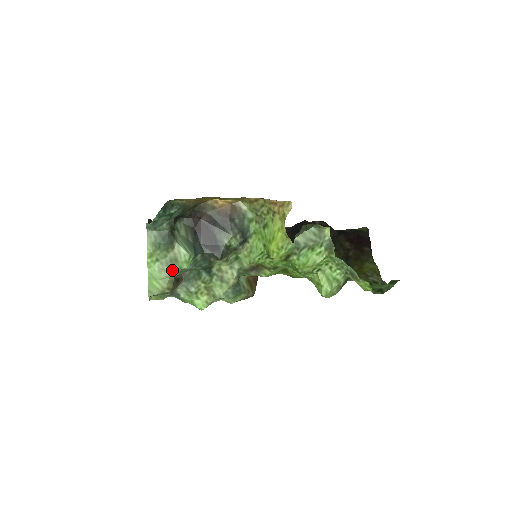
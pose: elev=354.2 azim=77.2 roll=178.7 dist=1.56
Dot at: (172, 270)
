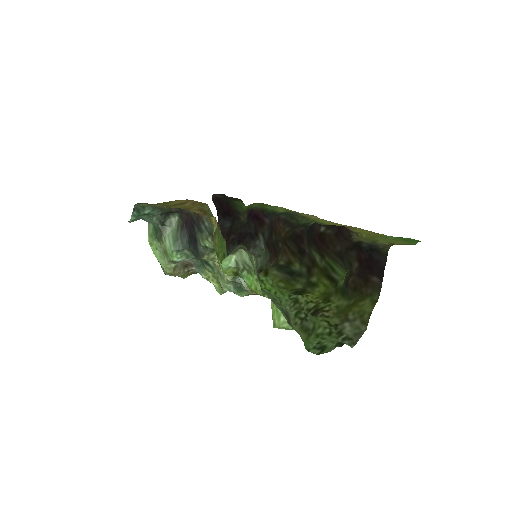
Dot at: (167, 259)
